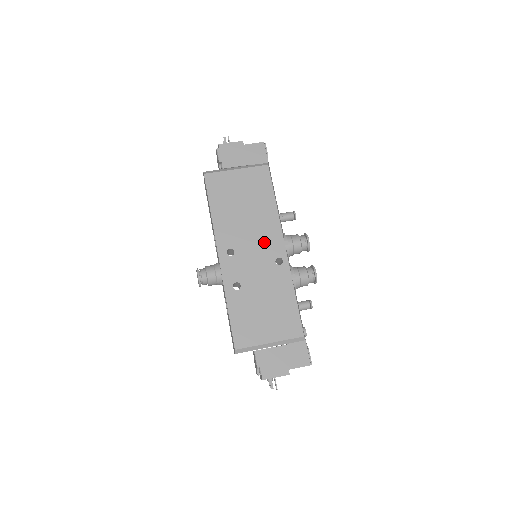
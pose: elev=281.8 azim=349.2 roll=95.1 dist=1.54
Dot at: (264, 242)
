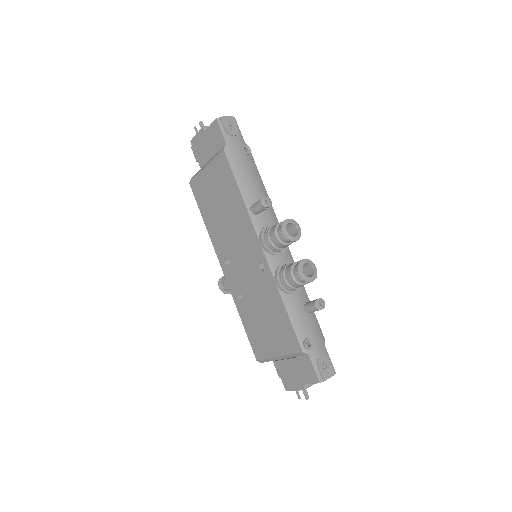
Dot at: (245, 246)
